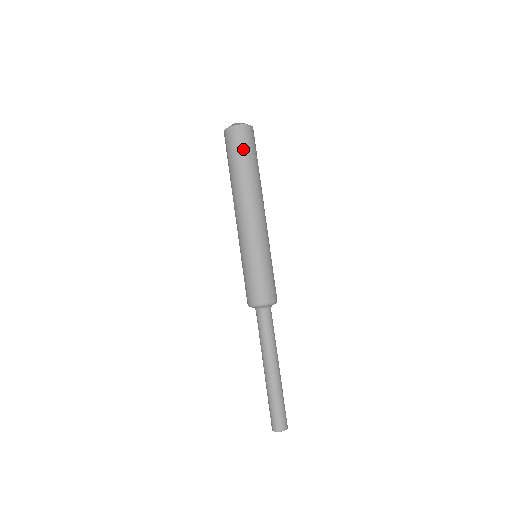
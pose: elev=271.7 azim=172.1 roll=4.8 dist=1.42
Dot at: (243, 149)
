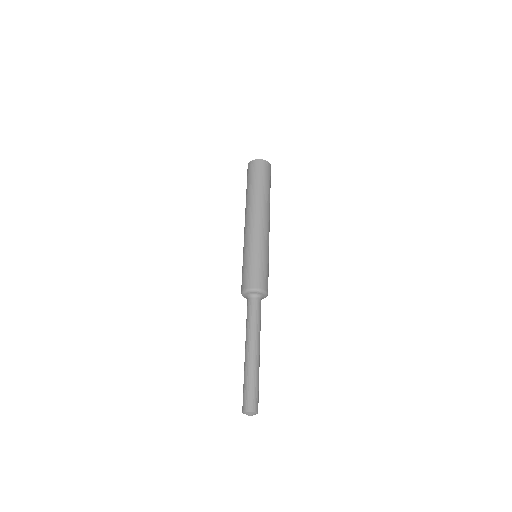
Dot at: (250, 177)
